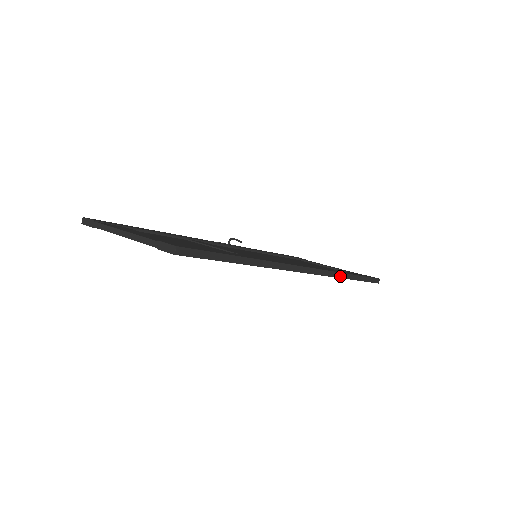
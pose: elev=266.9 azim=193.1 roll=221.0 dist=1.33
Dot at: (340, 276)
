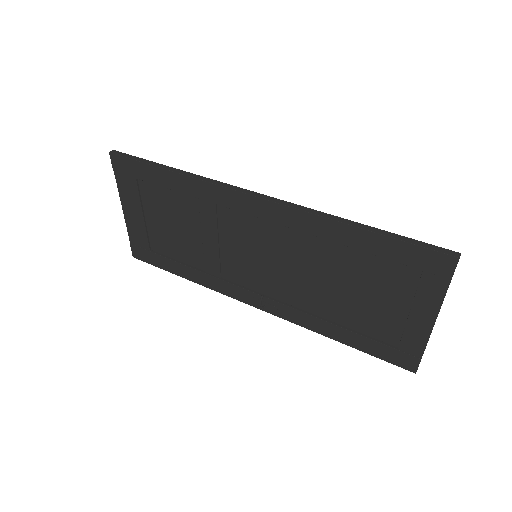
Dot at: (329, 217)
